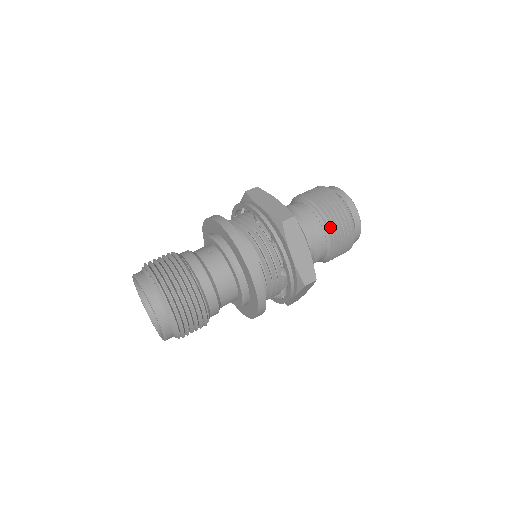
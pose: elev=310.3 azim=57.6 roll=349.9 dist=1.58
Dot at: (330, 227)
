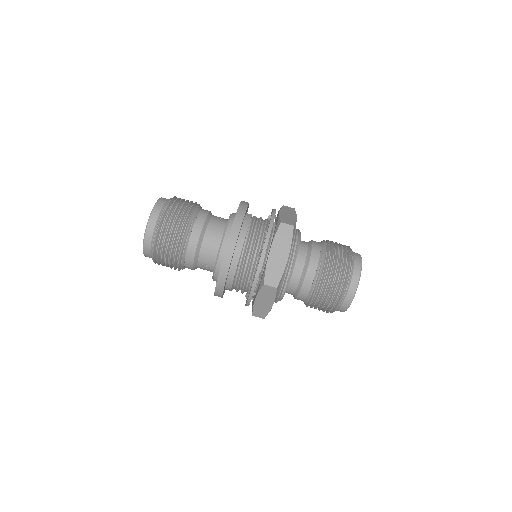
Dot at: (314, 299)
